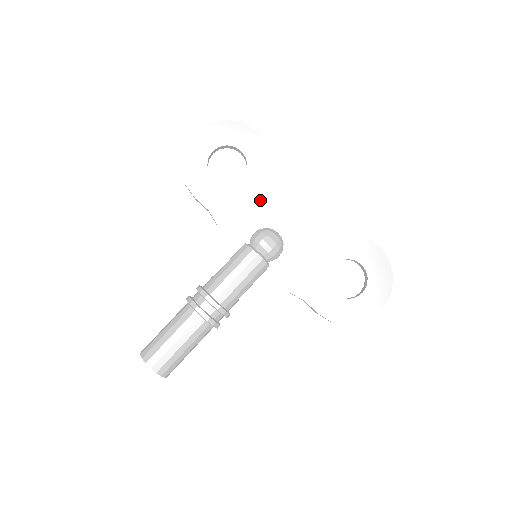
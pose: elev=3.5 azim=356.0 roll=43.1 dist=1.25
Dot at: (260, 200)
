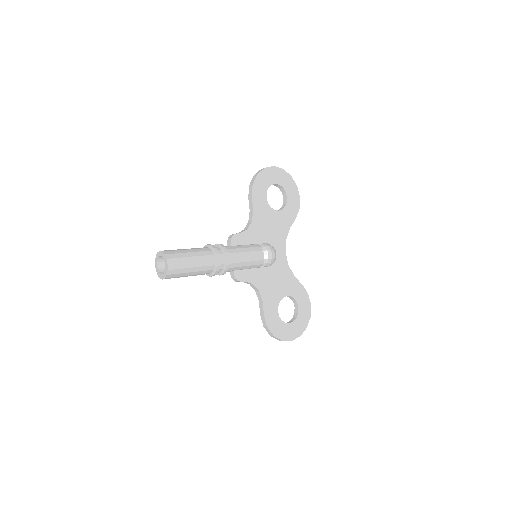
Dot at: (279, 230)
